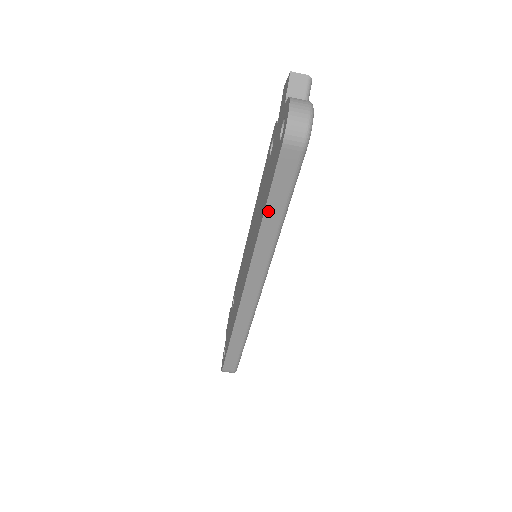
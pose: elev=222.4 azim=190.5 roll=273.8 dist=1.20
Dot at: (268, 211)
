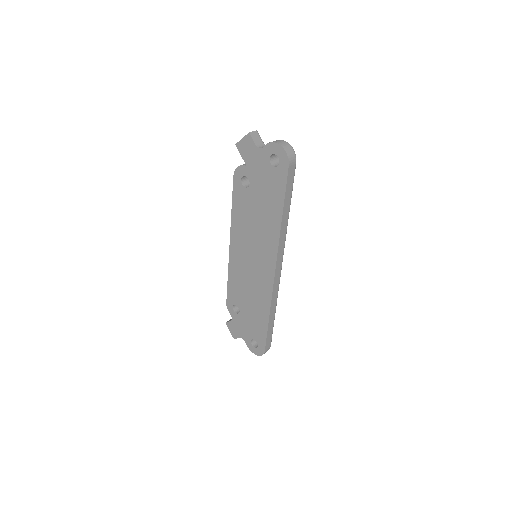
Dot at: (284, 208)
